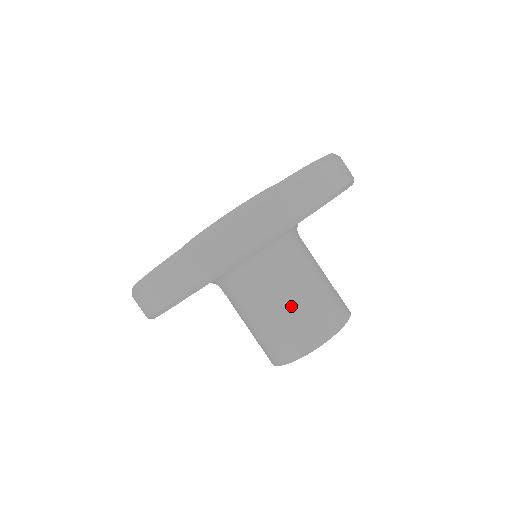
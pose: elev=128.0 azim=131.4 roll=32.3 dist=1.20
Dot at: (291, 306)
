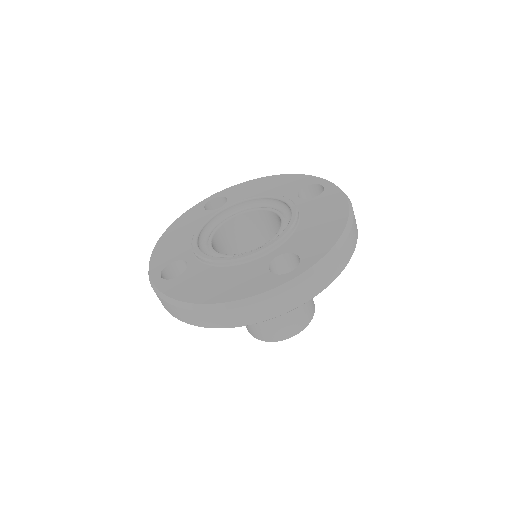
Dot at: occluded
